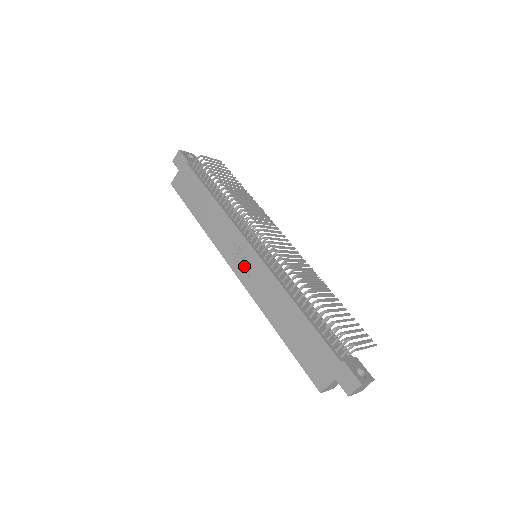
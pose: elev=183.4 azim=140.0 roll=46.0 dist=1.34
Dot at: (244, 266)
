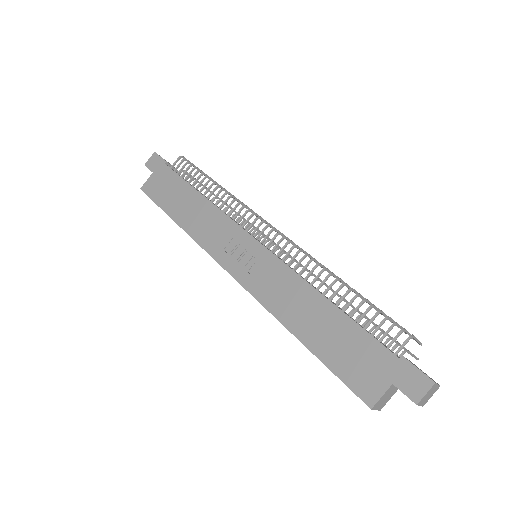
Dot at: (244, 263)
